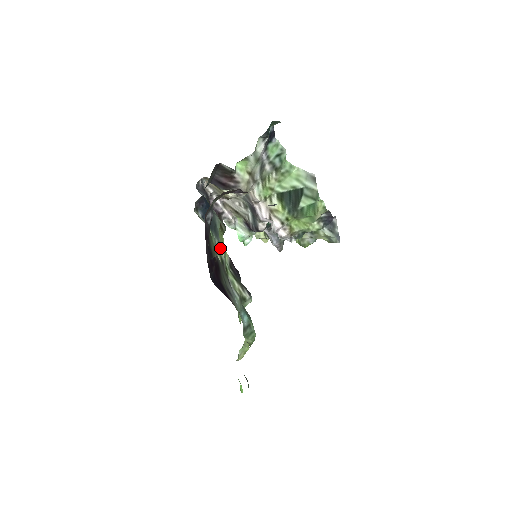
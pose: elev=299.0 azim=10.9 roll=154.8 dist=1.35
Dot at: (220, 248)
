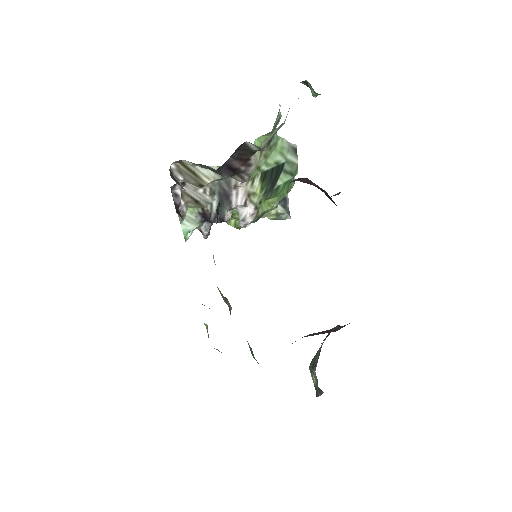
Dot at: occluded
